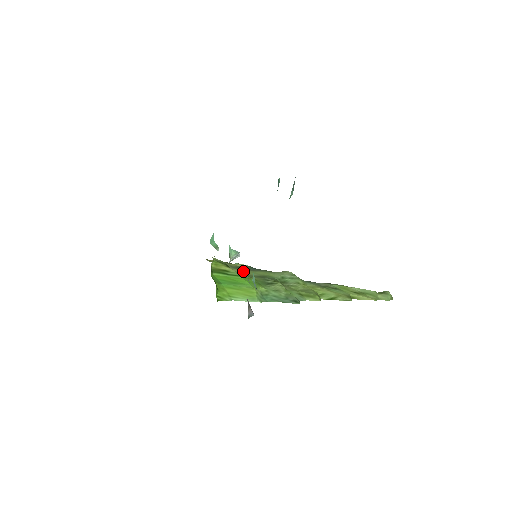
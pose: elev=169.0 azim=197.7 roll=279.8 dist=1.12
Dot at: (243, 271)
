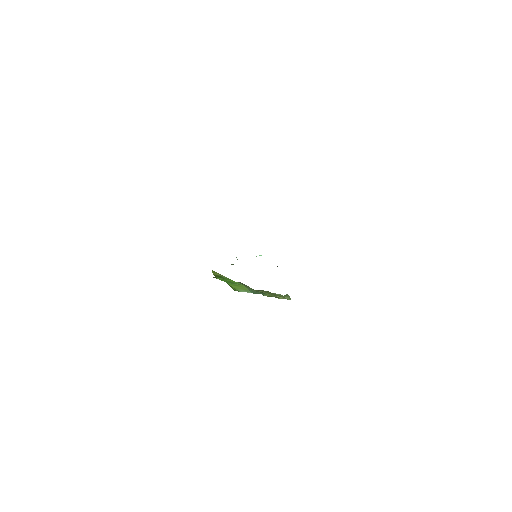
Dot at: occluded
